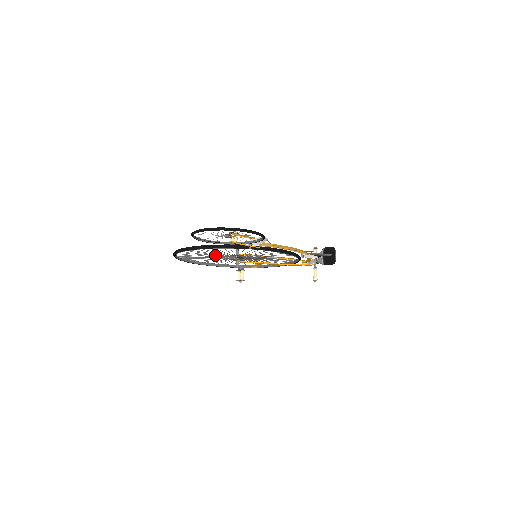
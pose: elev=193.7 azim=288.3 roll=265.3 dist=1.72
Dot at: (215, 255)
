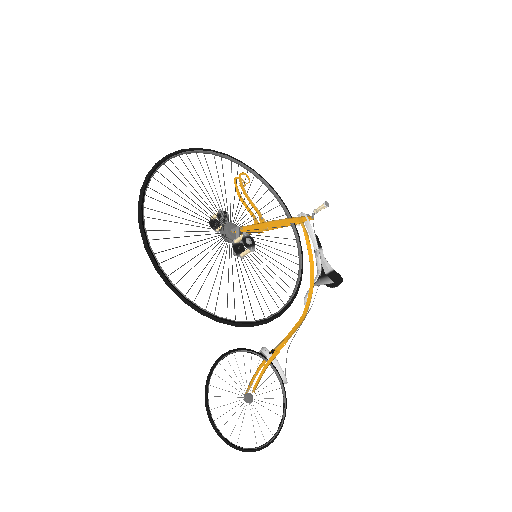
Dot at: occluded
